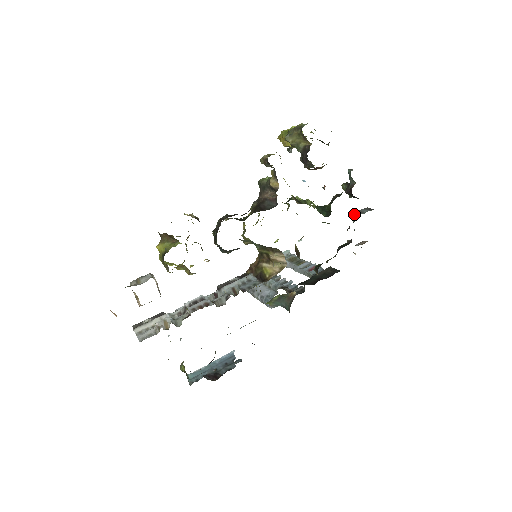
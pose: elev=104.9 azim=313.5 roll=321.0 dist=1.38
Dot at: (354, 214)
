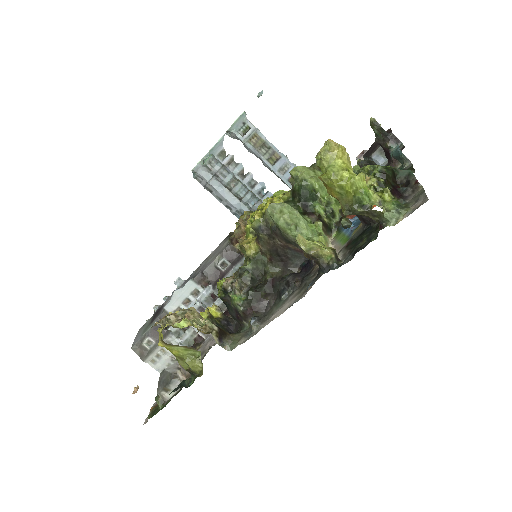
Dot at: (376, 160)
